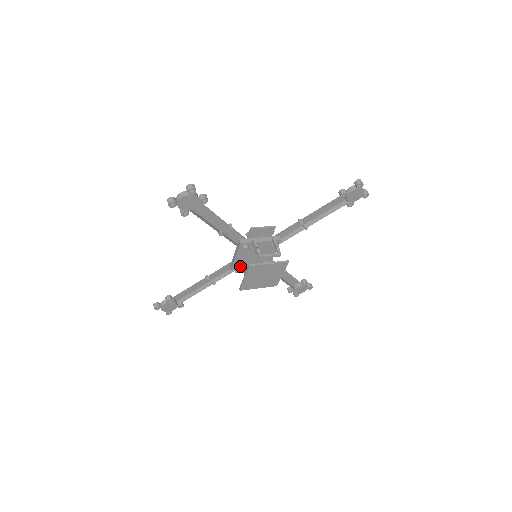
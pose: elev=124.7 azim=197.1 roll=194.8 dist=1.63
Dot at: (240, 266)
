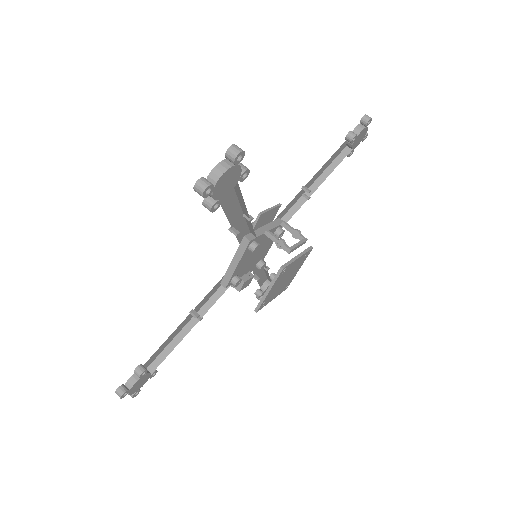
Dot at: (239, 278)
